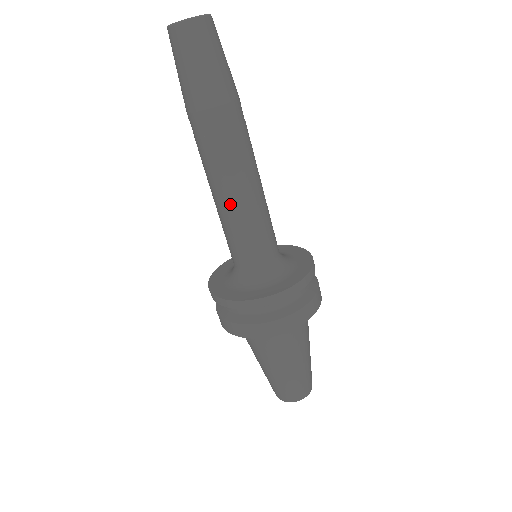
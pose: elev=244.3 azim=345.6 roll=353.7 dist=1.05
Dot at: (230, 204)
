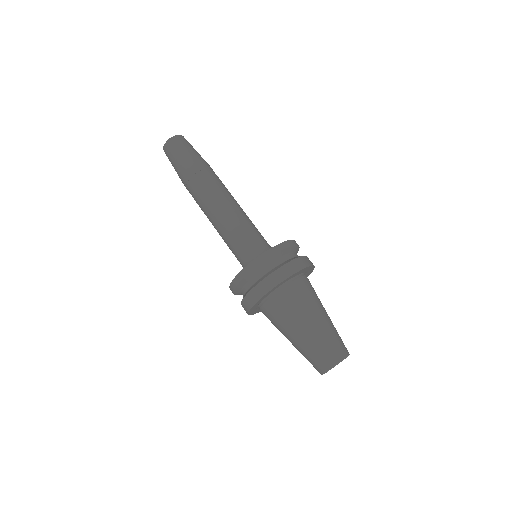
Dot at: (217, 224)
